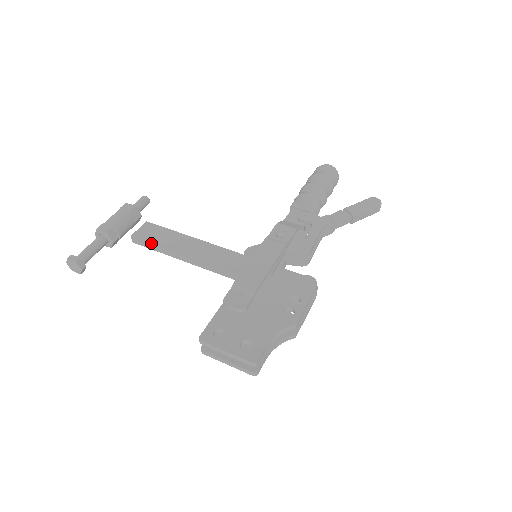
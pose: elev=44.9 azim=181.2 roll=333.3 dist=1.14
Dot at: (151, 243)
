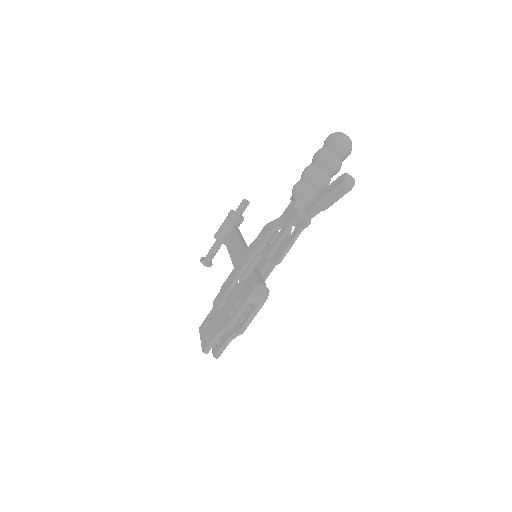
Dot at: (226, 245)
